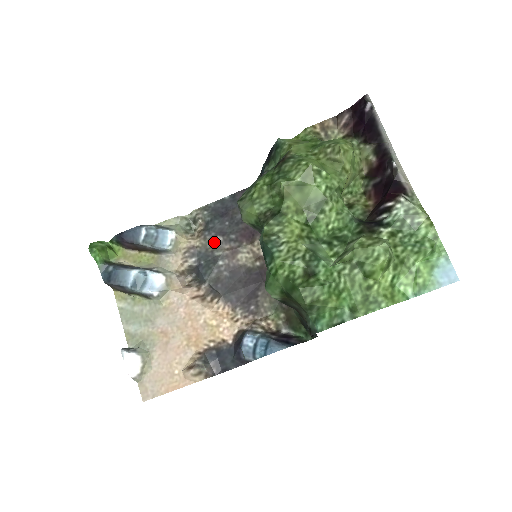
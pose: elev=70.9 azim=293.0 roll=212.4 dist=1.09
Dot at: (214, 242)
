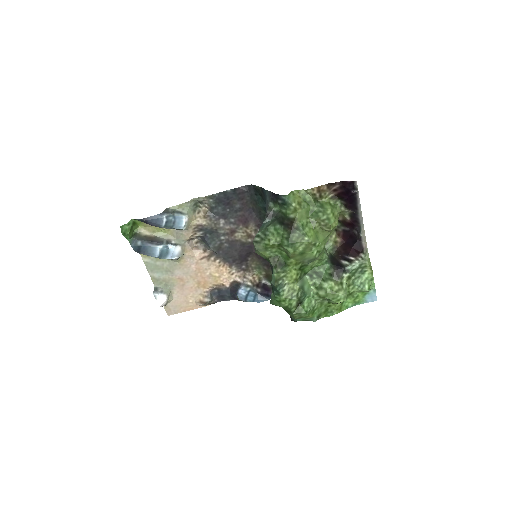
Dot at: (218, 223)
